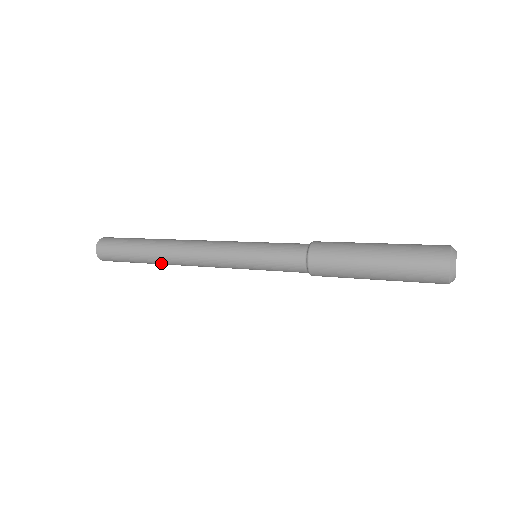
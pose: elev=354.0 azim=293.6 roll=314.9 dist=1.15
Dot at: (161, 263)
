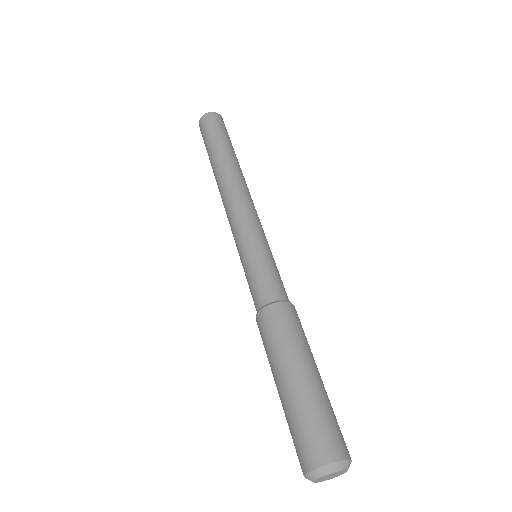
Dot at: occluded
